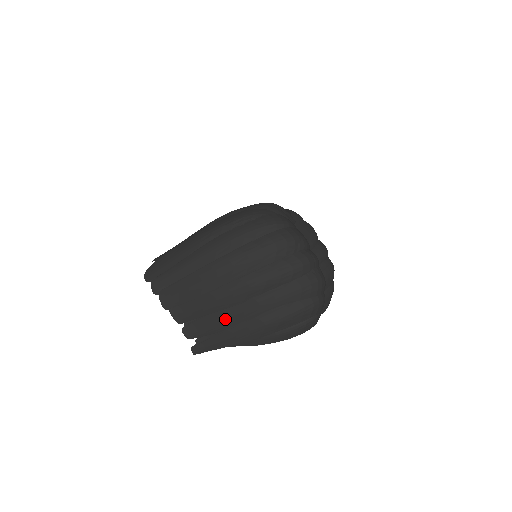
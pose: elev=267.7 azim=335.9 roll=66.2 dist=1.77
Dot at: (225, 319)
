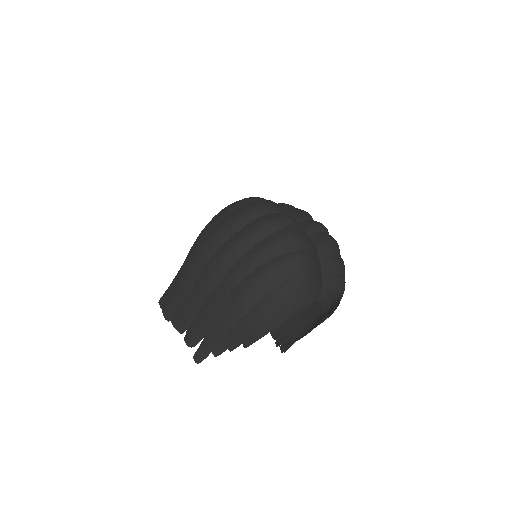
Dot at: (212, 306)
